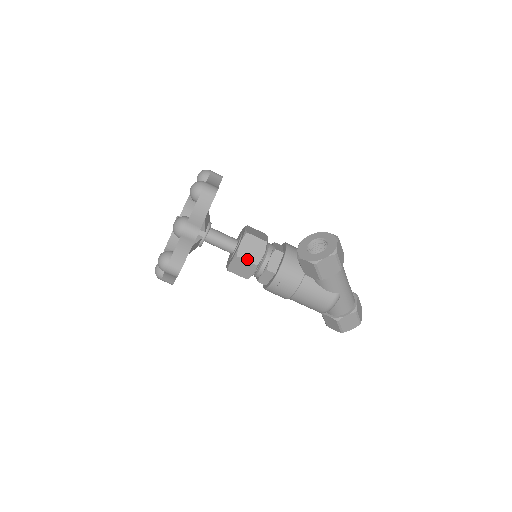
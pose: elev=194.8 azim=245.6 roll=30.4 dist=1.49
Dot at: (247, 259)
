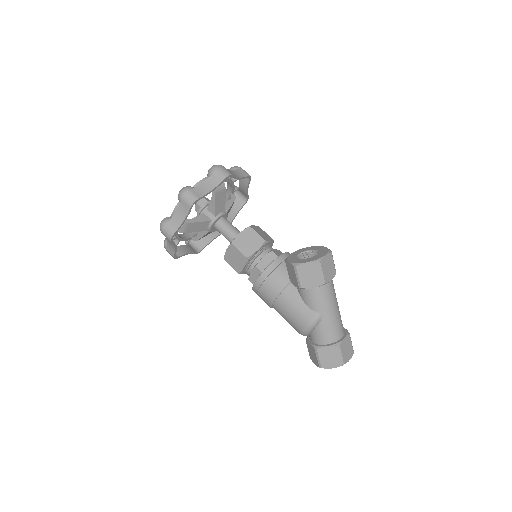
Dot at: (240, 249)
